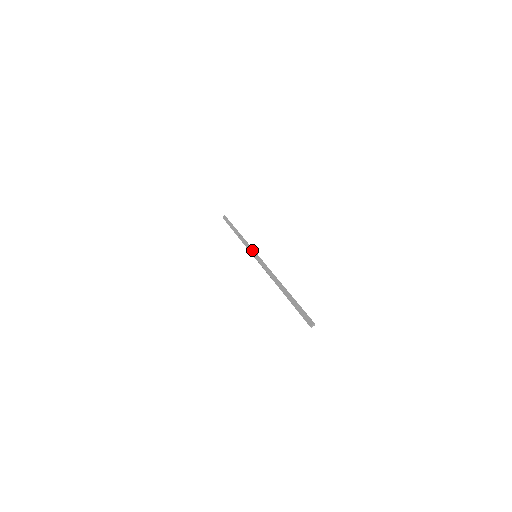
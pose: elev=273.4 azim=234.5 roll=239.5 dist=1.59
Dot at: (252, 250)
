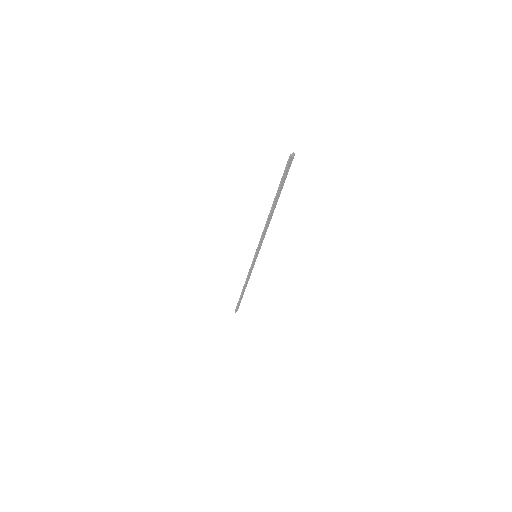
Dot at: occluded
